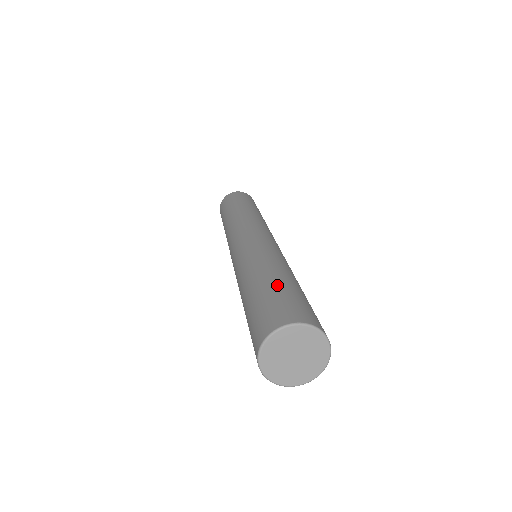
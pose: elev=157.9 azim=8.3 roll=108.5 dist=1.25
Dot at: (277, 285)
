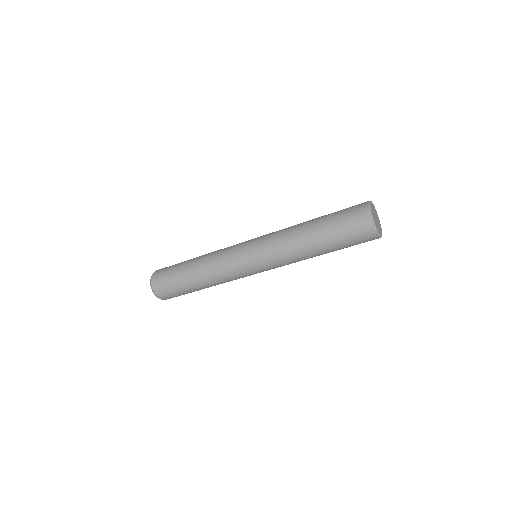
Dot at: occluded
